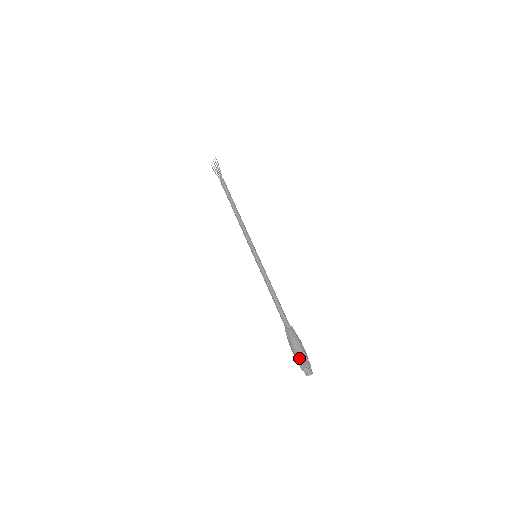
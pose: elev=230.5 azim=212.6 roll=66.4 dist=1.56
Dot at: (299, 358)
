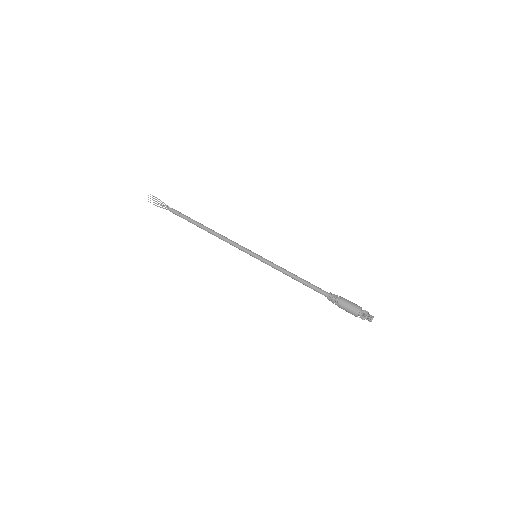
Dot at: (356, 313)
